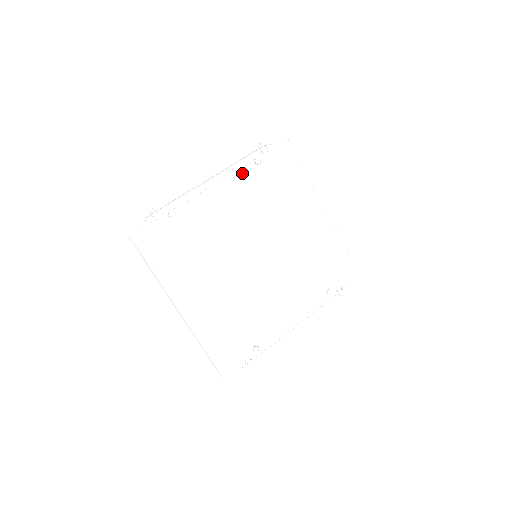
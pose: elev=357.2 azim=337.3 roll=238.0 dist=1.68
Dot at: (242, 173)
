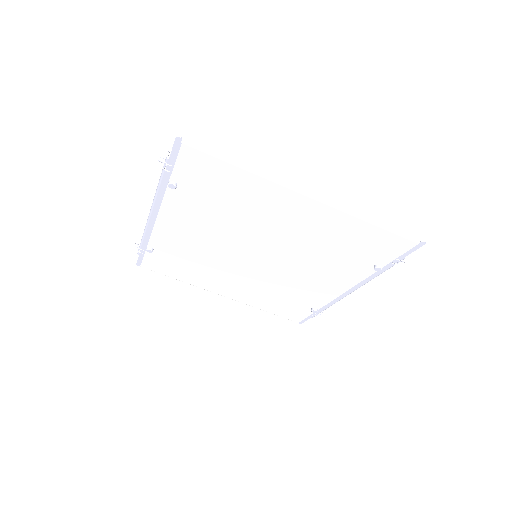
Dot at: (170, 200)
